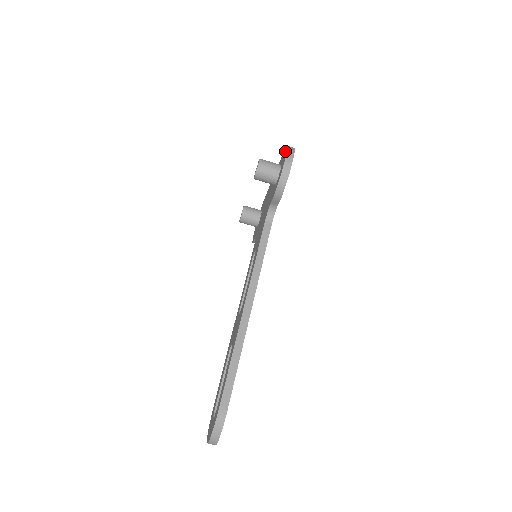
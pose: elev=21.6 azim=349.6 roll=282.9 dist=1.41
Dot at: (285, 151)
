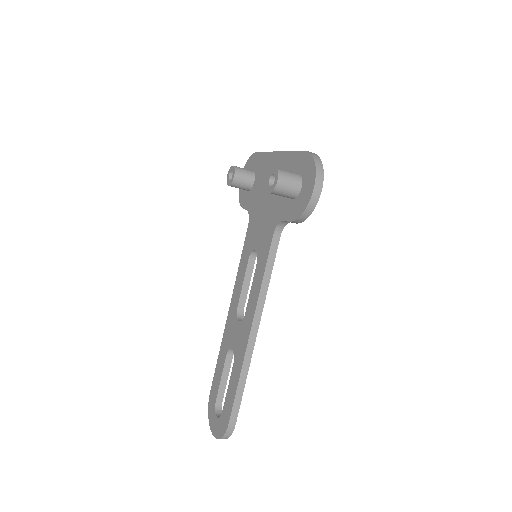
Dot at: (310, 165)
